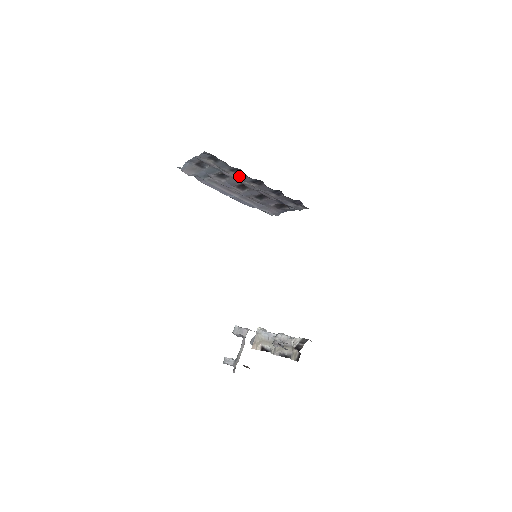
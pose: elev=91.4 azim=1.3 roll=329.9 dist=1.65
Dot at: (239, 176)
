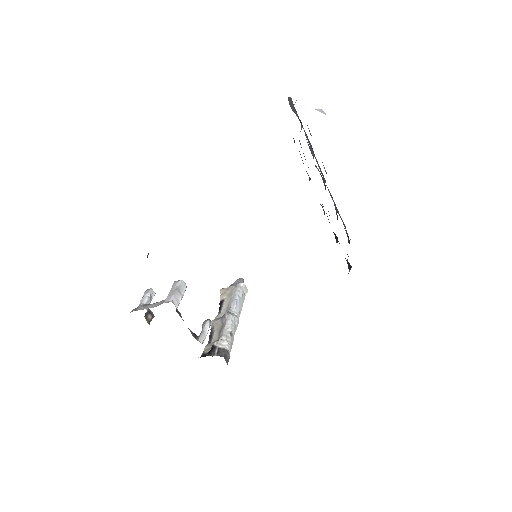
Dot at: occluded
